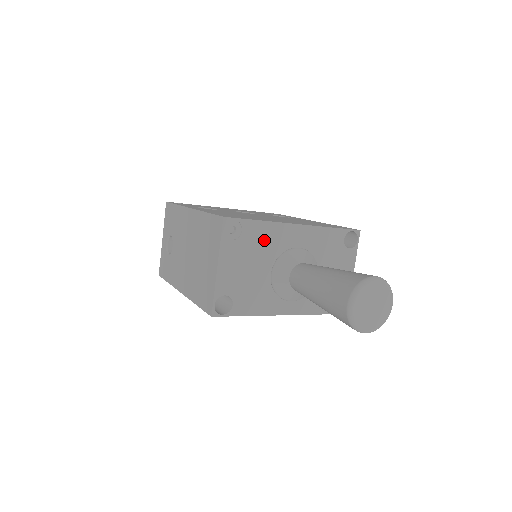
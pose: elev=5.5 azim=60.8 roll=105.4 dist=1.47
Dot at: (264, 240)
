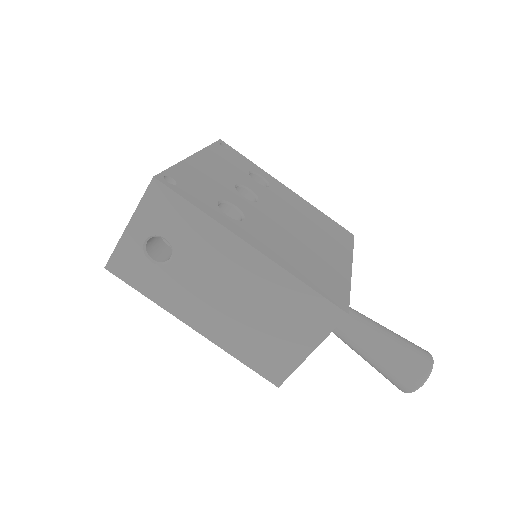
Dot at: occluded
